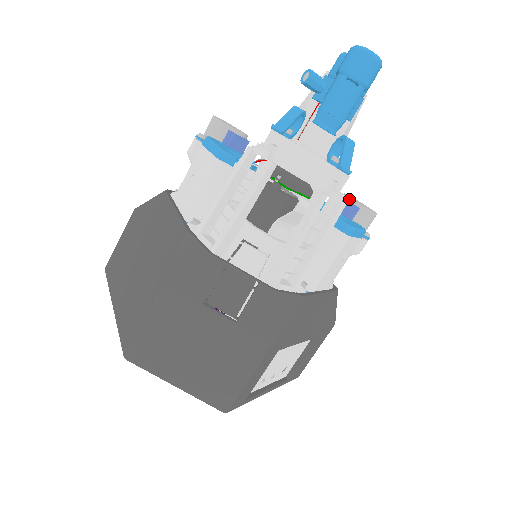
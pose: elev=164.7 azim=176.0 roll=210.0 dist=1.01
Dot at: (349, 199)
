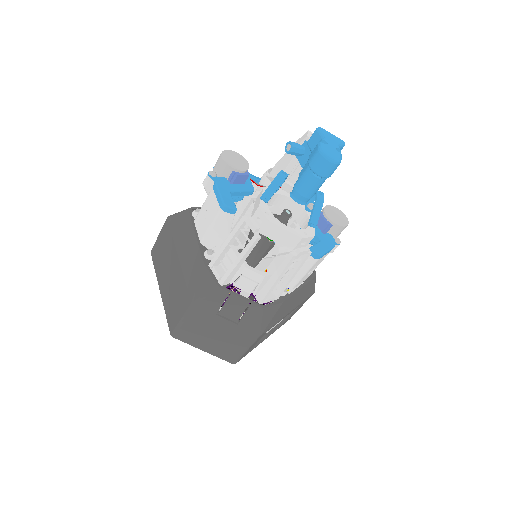
Dot at: (326, 217)
